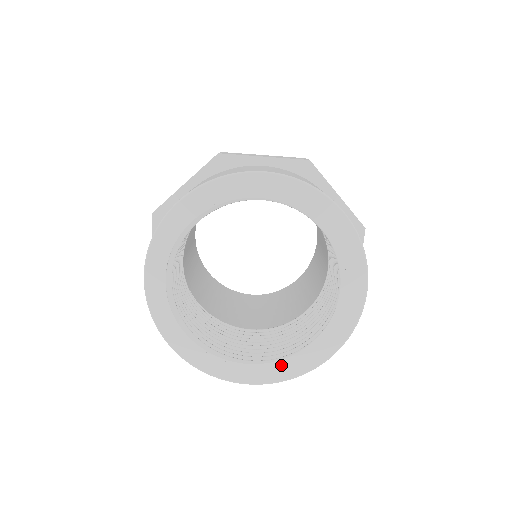
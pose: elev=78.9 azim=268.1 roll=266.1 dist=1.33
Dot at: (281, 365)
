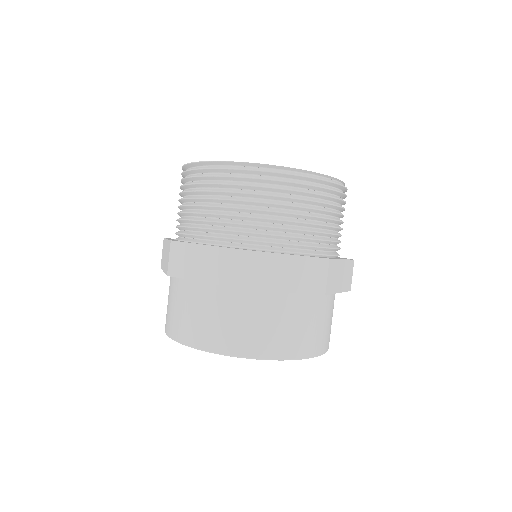
Dot at: occluded
